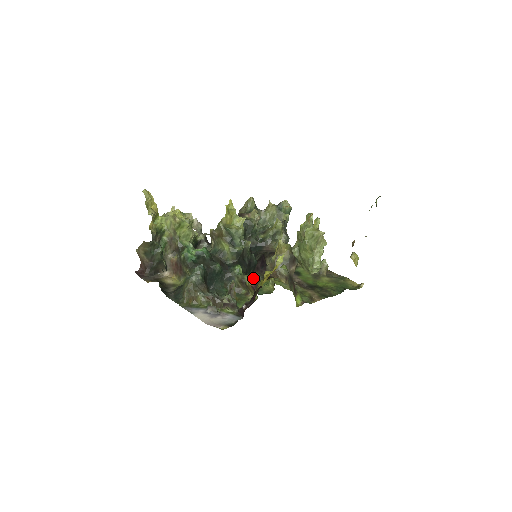
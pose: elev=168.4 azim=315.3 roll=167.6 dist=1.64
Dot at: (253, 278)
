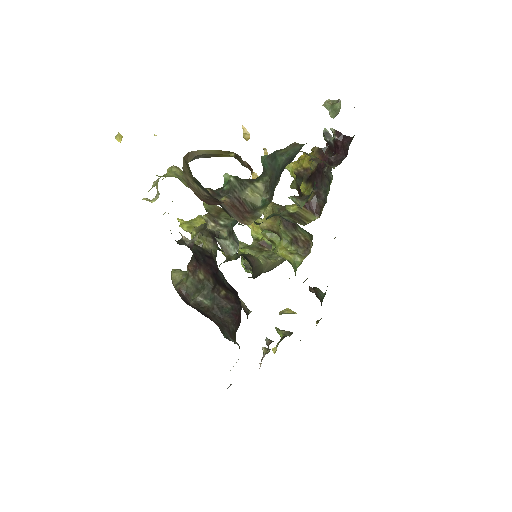
Dot at: (293, 205)
